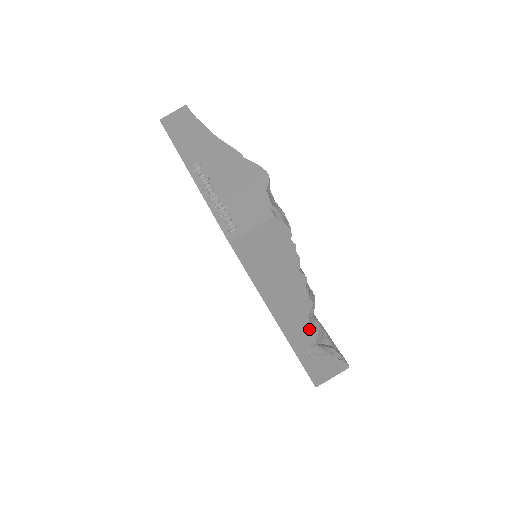
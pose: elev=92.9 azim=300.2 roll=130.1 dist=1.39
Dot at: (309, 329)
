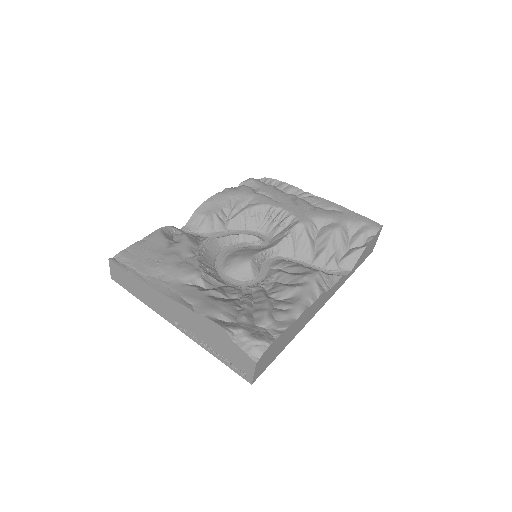
Dot at: (334, 285)
